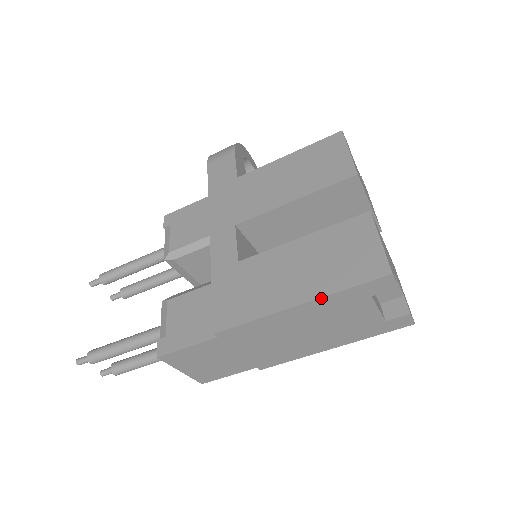
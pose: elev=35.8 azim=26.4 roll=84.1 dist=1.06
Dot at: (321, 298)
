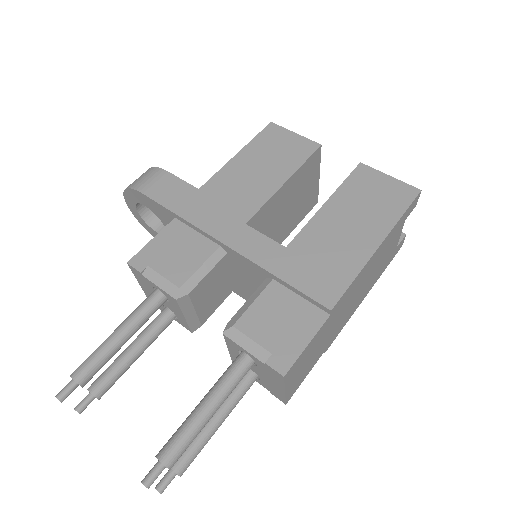
Dot at: (391, 231)
